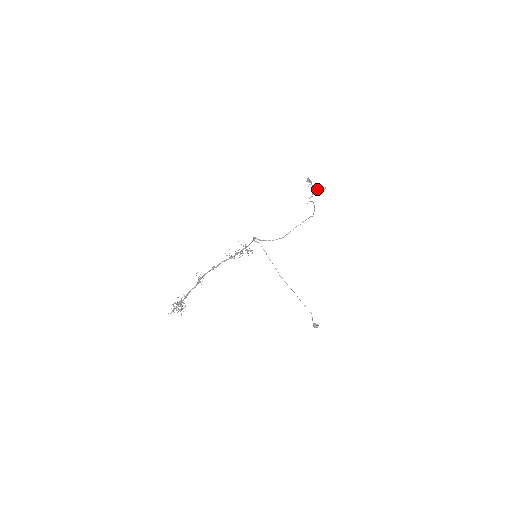
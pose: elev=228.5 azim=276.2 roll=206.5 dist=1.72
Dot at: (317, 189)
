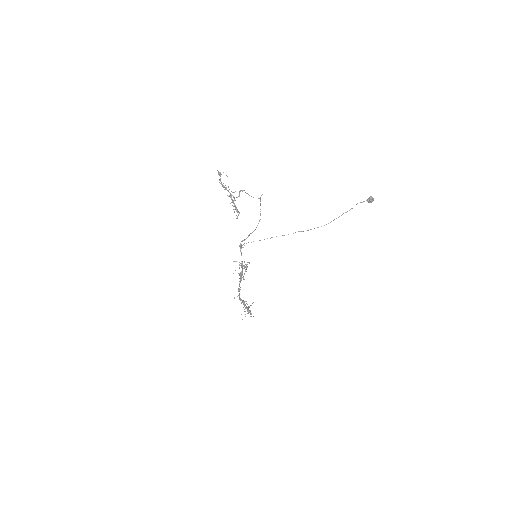
Dot at: (234, 204)
